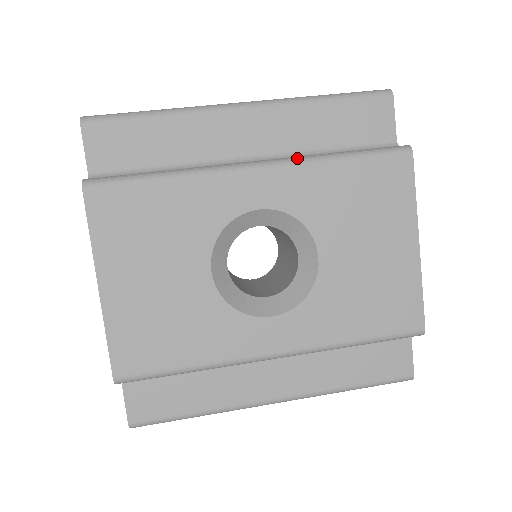
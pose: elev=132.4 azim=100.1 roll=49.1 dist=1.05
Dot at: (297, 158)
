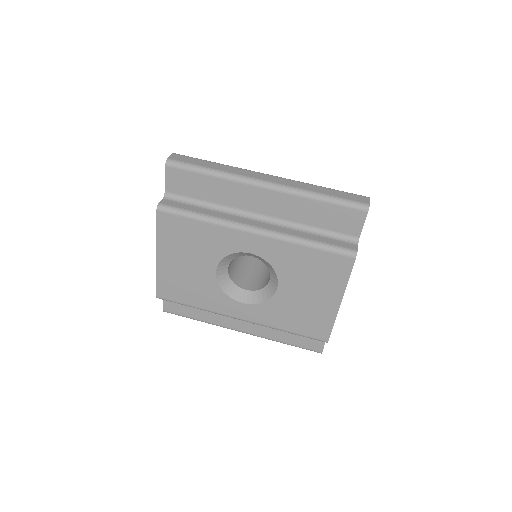
Dot at: (282, 235)
